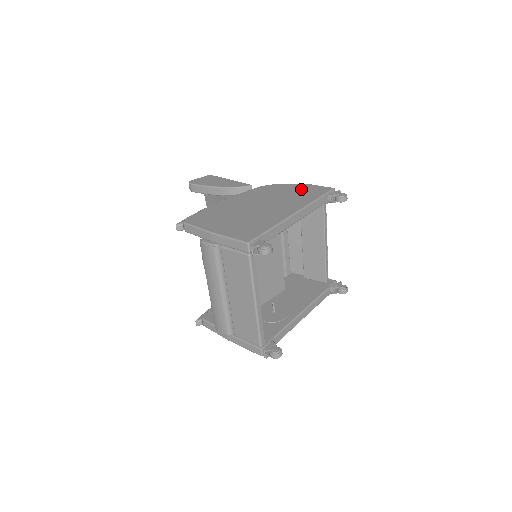
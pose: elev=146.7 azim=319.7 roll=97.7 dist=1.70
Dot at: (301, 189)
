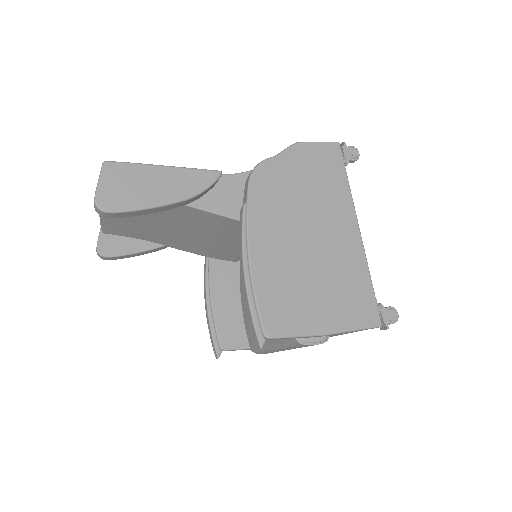
Dot at: (309, 163)
